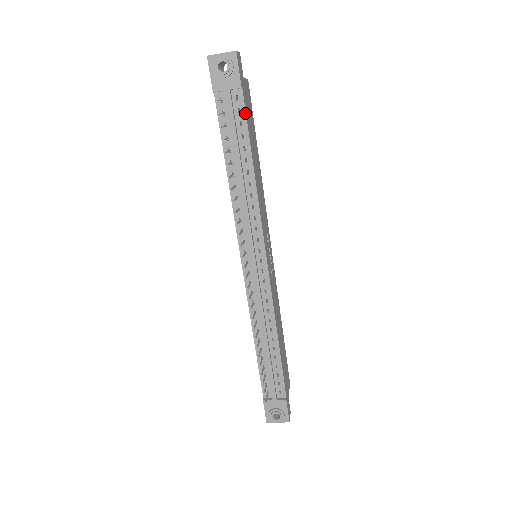
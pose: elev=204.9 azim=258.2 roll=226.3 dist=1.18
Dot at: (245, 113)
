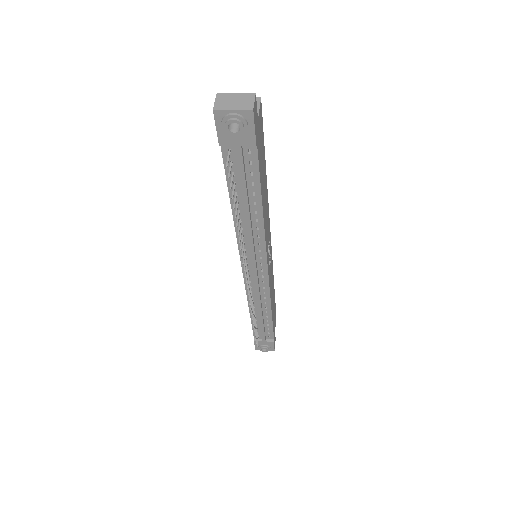
Dot at: (258, 166)
